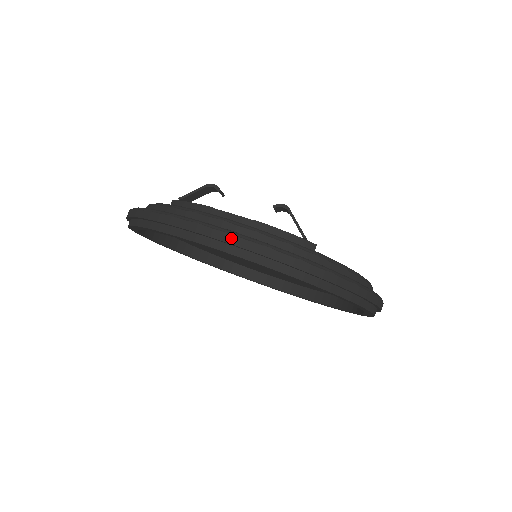
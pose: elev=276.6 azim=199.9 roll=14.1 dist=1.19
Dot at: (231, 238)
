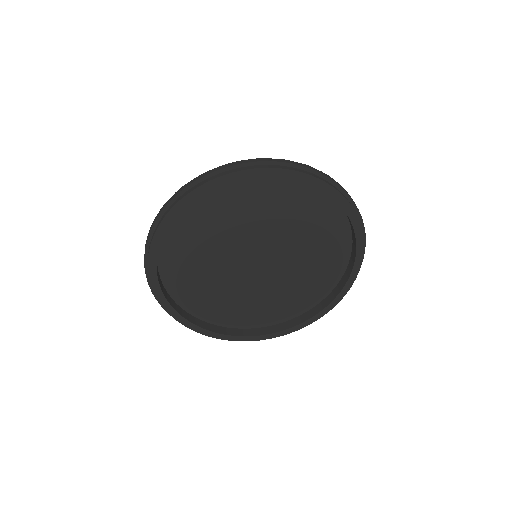
Dot at: (232, 164)
